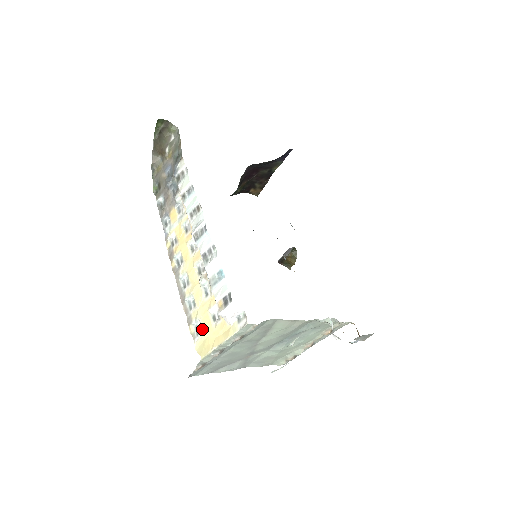
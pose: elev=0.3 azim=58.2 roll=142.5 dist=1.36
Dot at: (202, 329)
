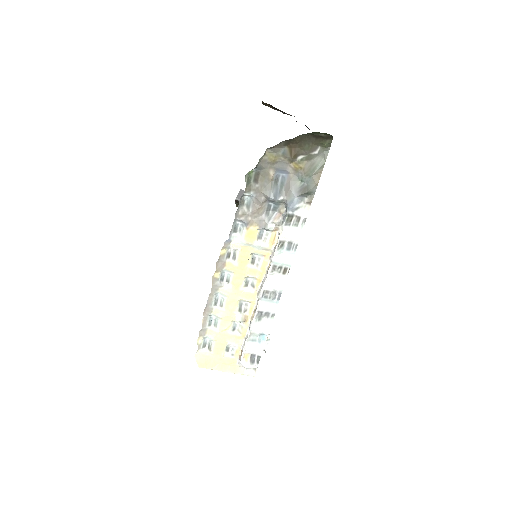
Dot at: (212, 349)
